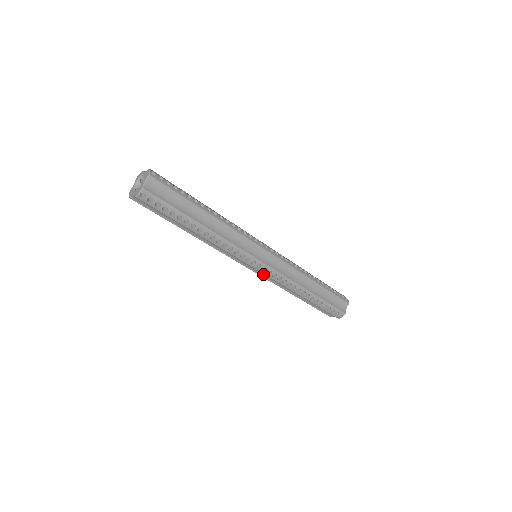
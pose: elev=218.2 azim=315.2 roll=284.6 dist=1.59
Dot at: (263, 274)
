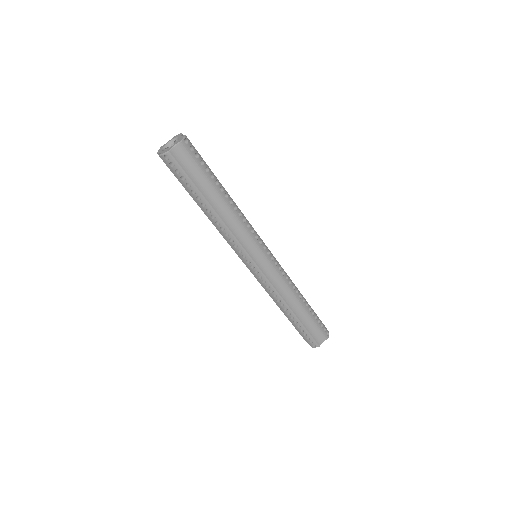
Dot at: (268, 274)
